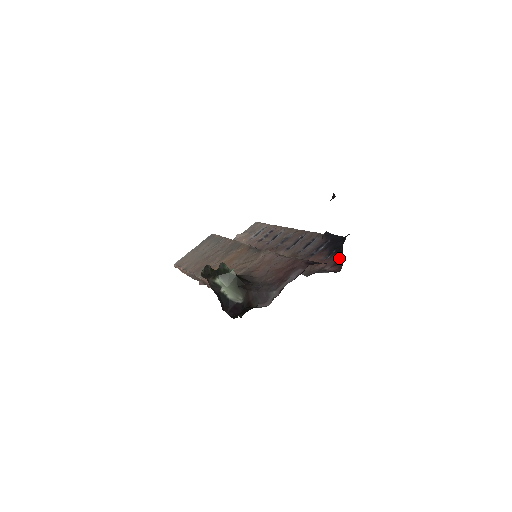
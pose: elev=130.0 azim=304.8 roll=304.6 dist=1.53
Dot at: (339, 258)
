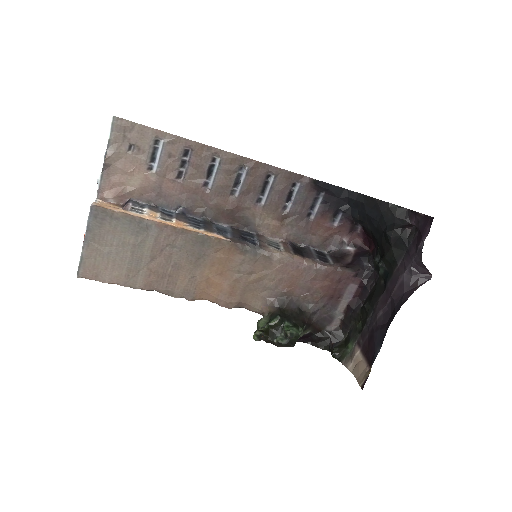
Dot at: (353, 225)
